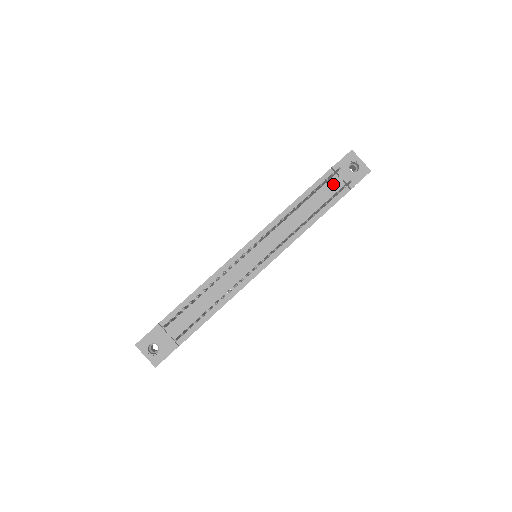
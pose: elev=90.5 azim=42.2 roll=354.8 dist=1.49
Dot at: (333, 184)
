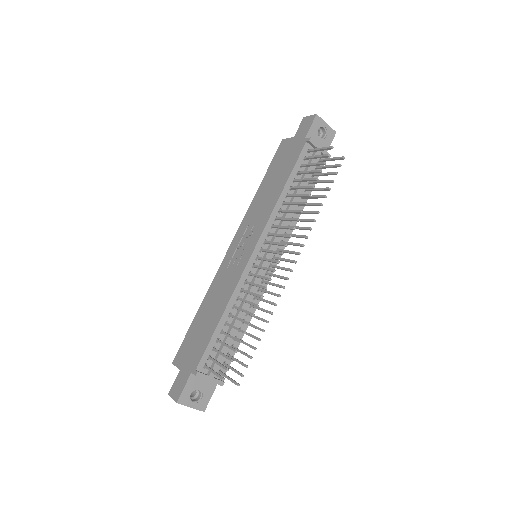
Dot at: (314, 159)
